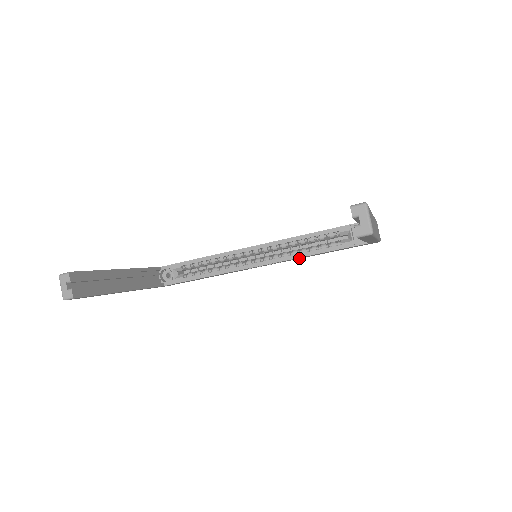
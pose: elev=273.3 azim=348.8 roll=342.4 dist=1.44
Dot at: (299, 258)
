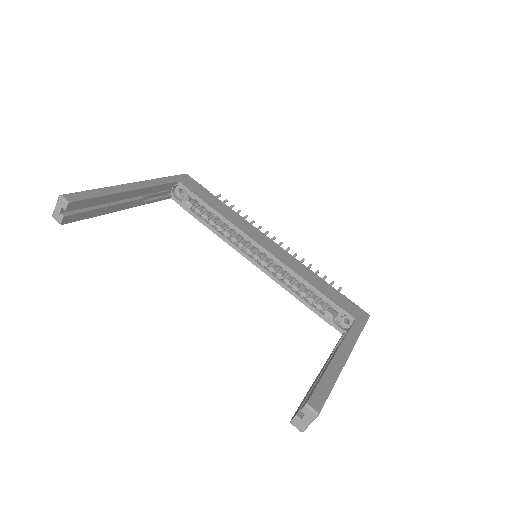
Dot at: occluded
